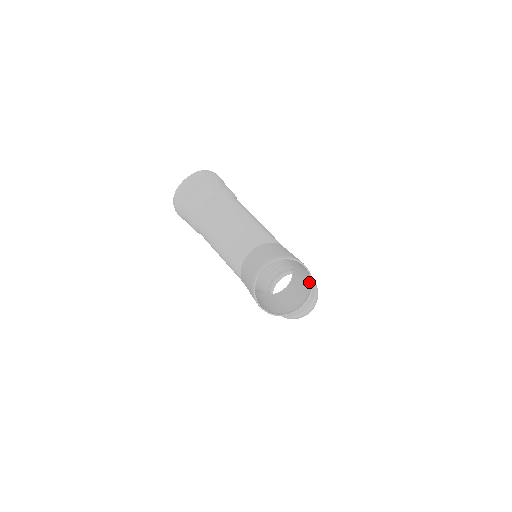
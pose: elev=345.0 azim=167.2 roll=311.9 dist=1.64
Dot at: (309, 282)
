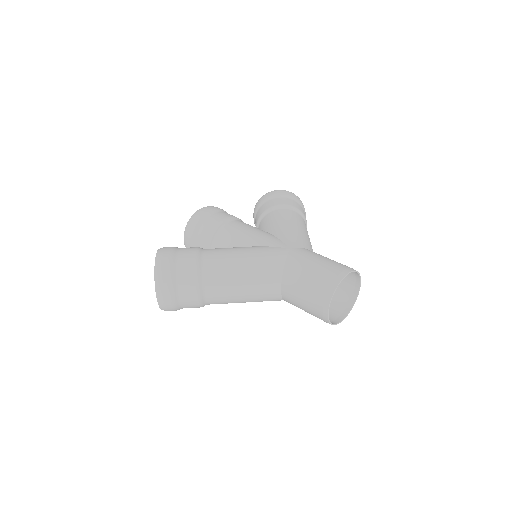
Dot at: occluded
